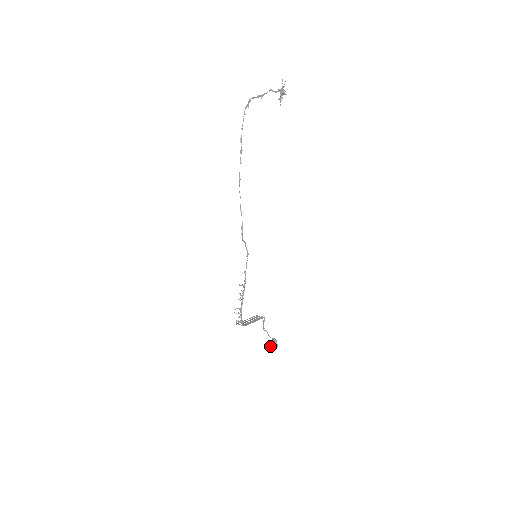
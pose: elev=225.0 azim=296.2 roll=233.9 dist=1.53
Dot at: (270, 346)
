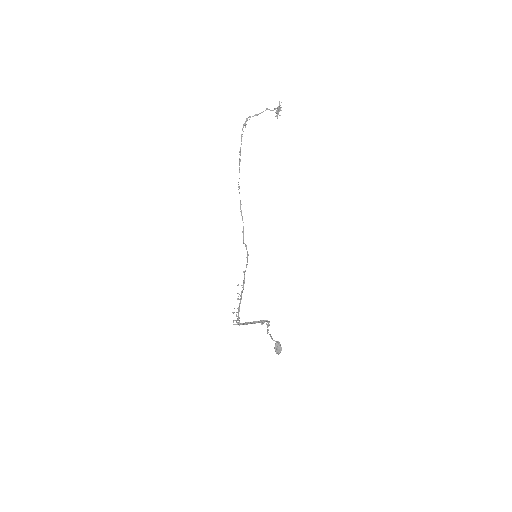
Dot at: occluded
